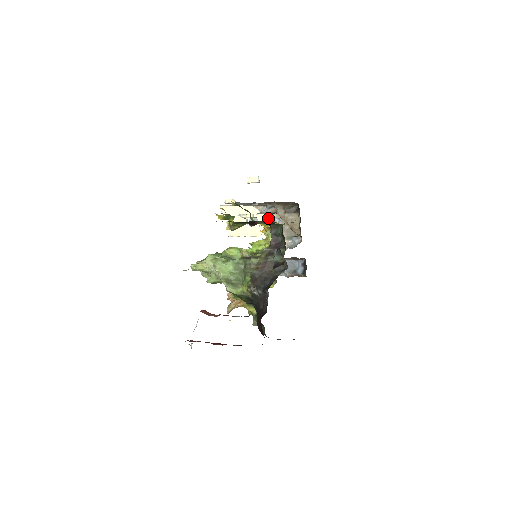
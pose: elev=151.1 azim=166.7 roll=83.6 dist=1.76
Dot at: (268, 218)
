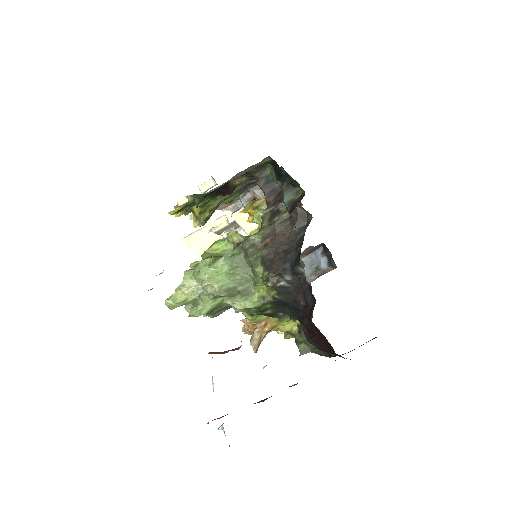
Dot at: occluded
